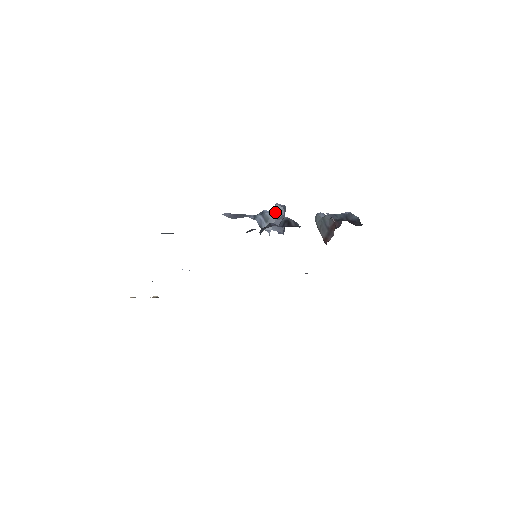
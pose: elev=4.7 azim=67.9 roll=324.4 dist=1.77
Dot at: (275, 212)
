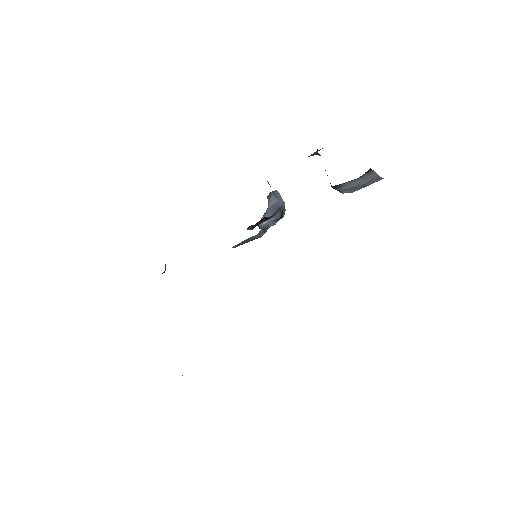
Dot at: occluded
